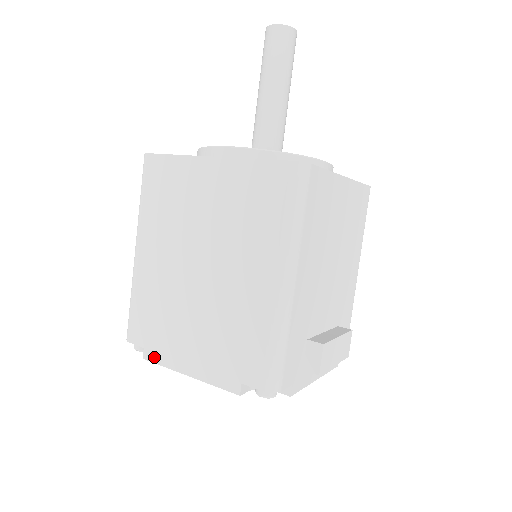
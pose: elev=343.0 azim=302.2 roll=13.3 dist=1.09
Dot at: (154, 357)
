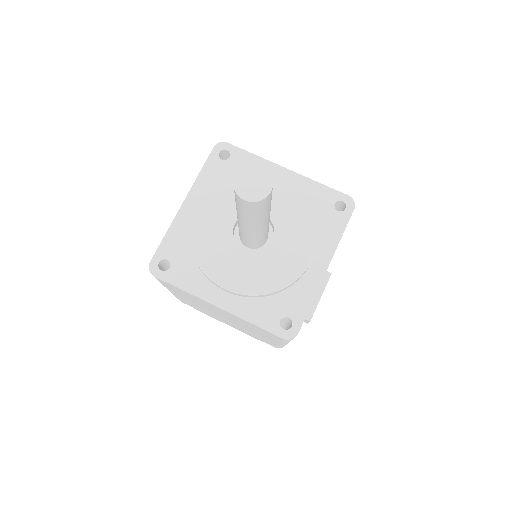
Dot at: occluded
